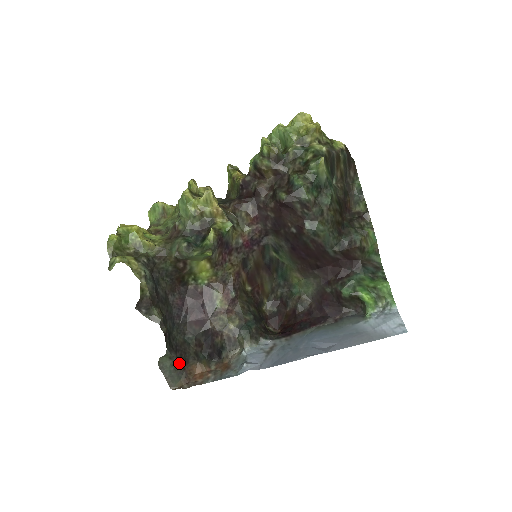
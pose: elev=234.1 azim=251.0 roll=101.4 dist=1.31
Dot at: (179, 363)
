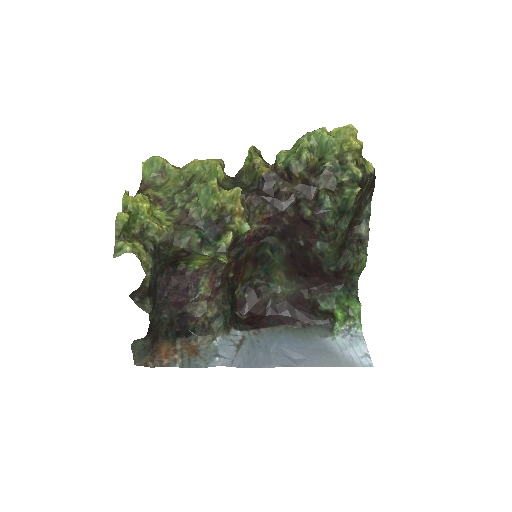
Dot at: (150, 343)
